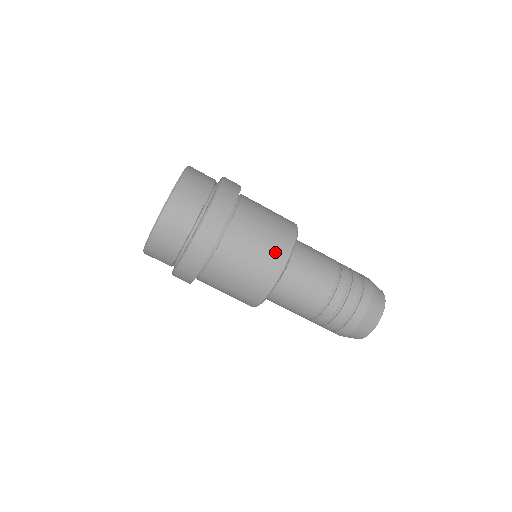
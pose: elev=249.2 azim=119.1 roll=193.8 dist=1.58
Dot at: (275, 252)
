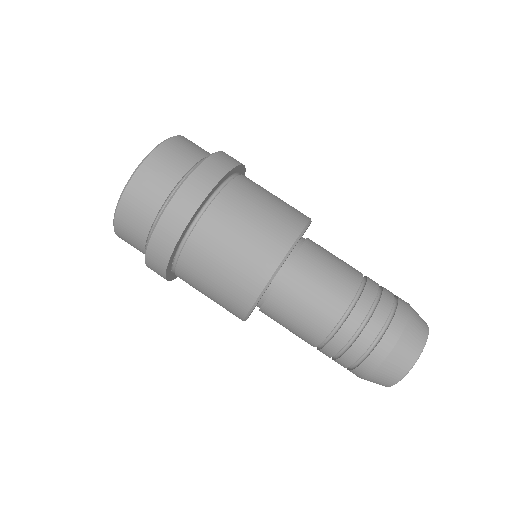
Dot at: (287, 218)
